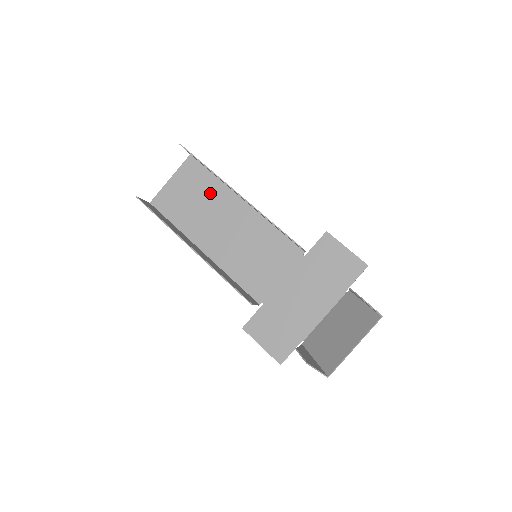
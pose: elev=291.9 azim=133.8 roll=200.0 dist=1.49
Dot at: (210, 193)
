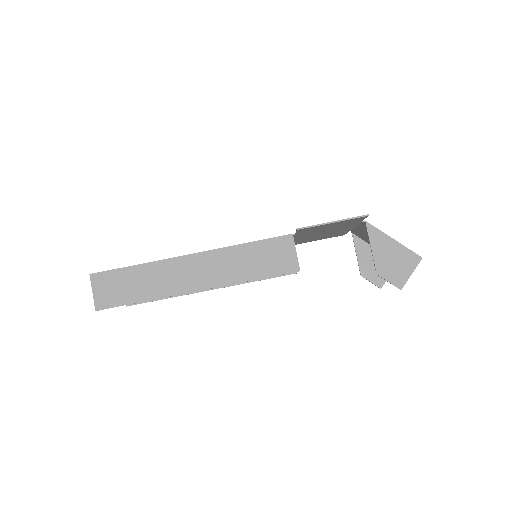
Dot at: occluded
